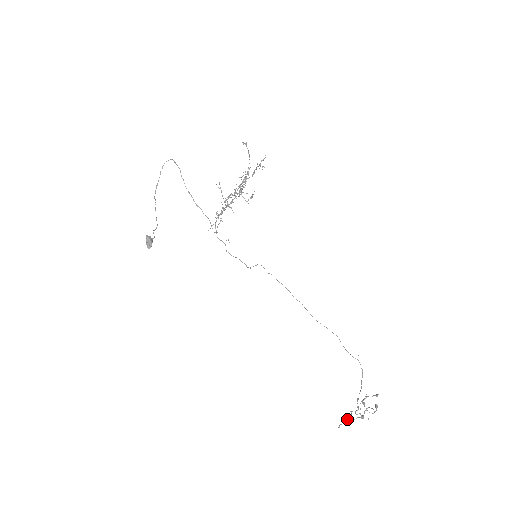
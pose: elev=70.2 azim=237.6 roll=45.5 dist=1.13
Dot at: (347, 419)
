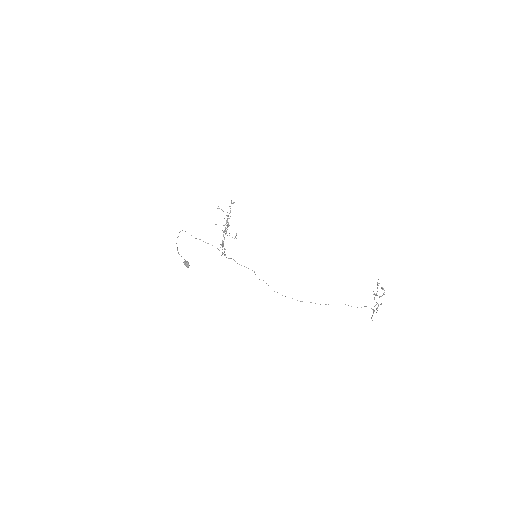
Dot at: occluded
